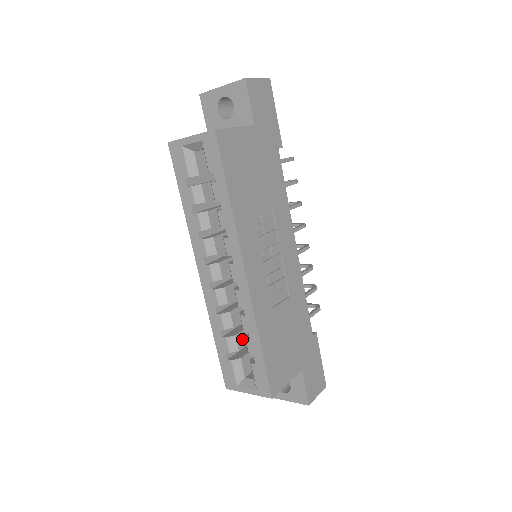
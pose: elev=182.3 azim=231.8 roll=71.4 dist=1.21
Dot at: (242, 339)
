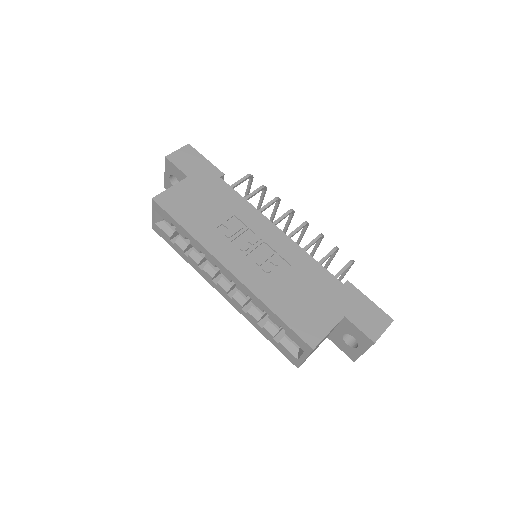
Dot at: occluded
